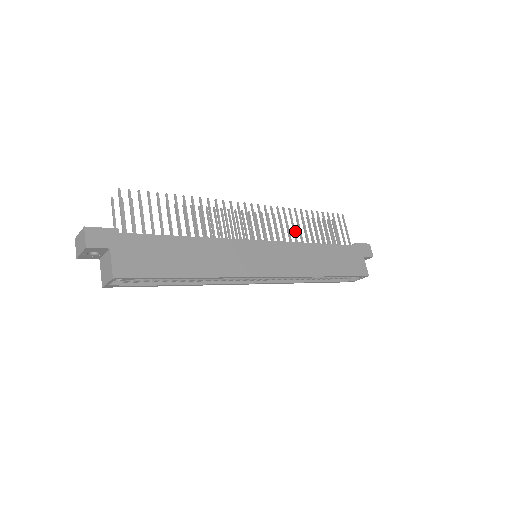
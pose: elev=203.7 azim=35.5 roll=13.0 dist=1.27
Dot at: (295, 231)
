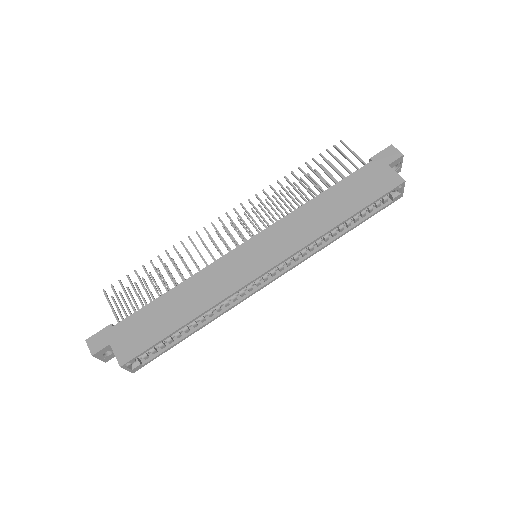
Dot at: (285, 203)
